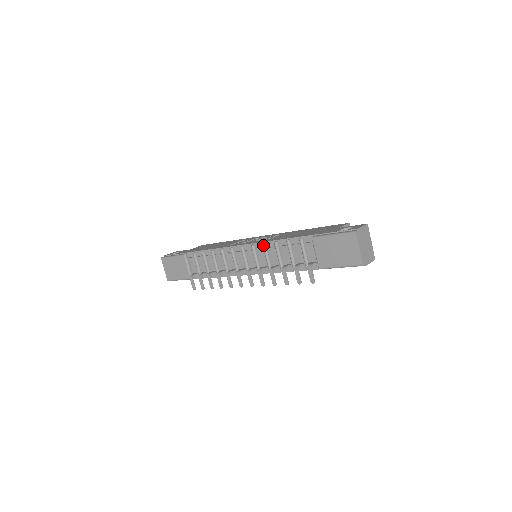
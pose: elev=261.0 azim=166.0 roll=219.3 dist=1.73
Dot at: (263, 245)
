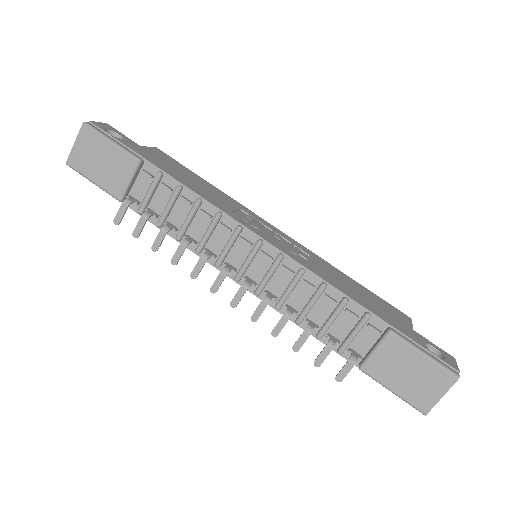
Dot at: (301, 272)
